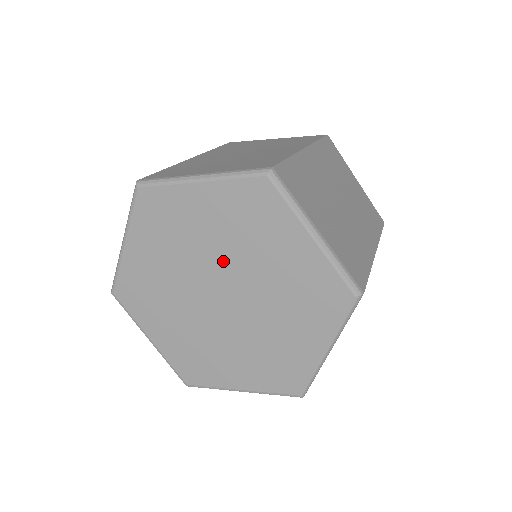
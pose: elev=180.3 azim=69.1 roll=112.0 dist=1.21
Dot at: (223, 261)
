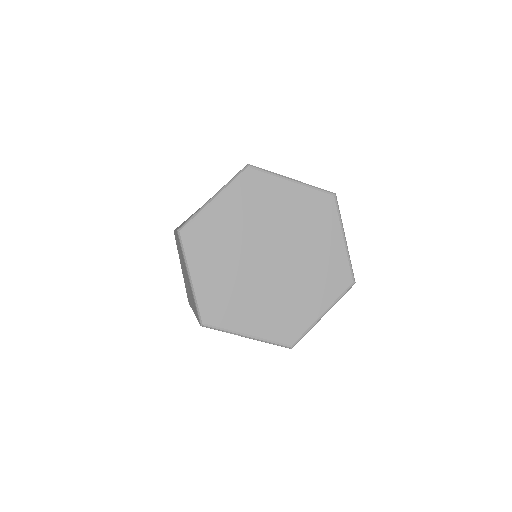
Dot at: (284, 236)
